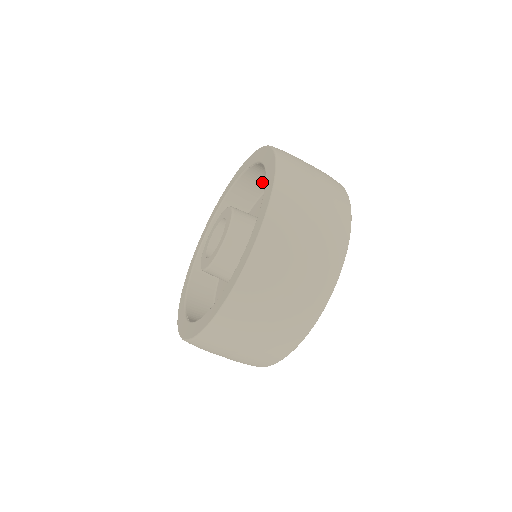
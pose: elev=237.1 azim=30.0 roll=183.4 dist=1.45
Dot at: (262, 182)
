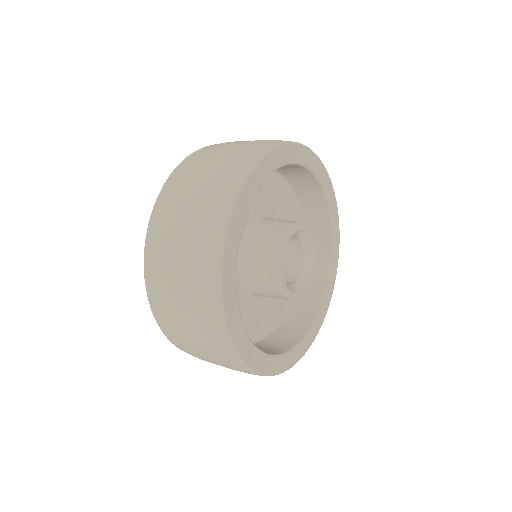
Dot at: occluded
